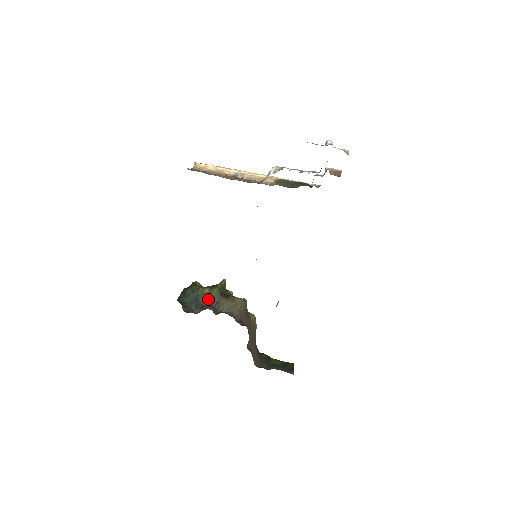
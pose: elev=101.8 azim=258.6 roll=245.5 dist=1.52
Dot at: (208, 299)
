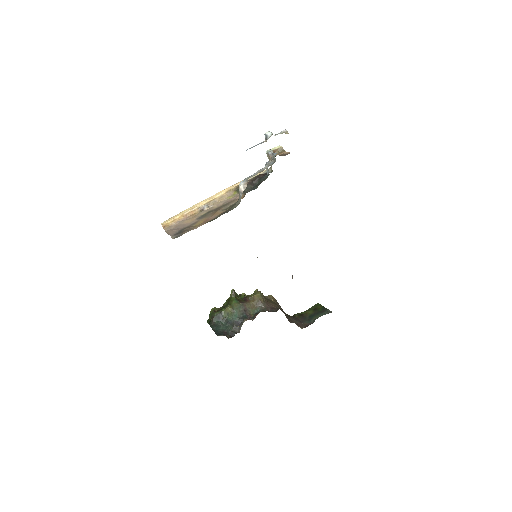
Dot at: (236, 314)
